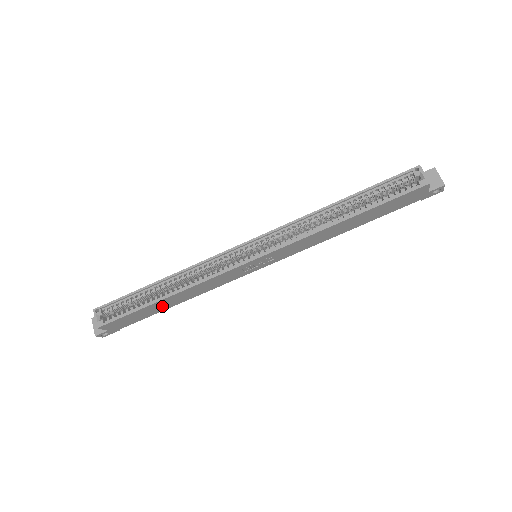
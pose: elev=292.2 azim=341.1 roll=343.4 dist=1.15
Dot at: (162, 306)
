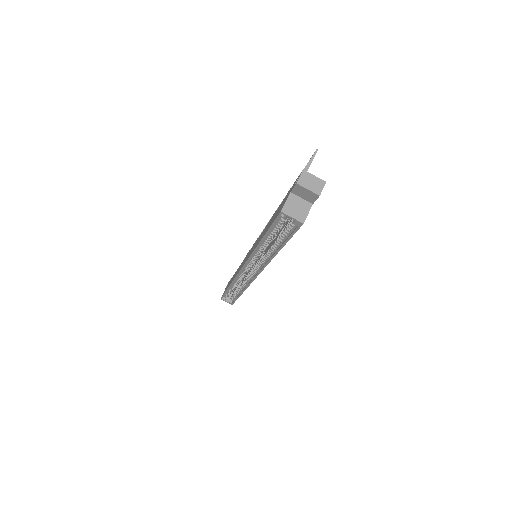
Dot at: occluded
